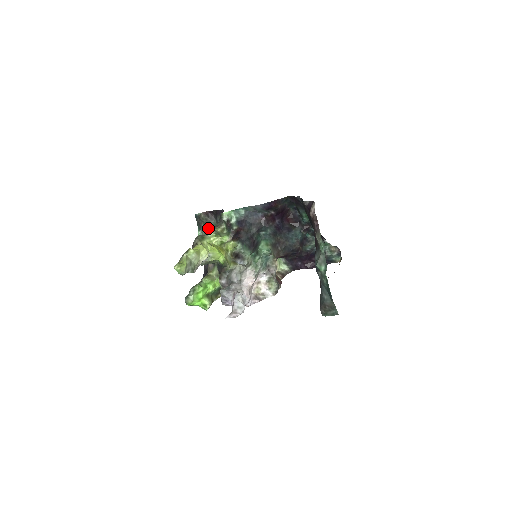
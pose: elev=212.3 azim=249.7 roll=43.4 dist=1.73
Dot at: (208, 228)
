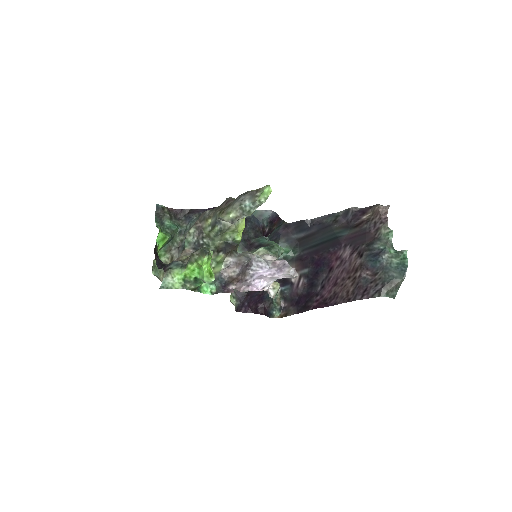
Dot at: (168, 225)
